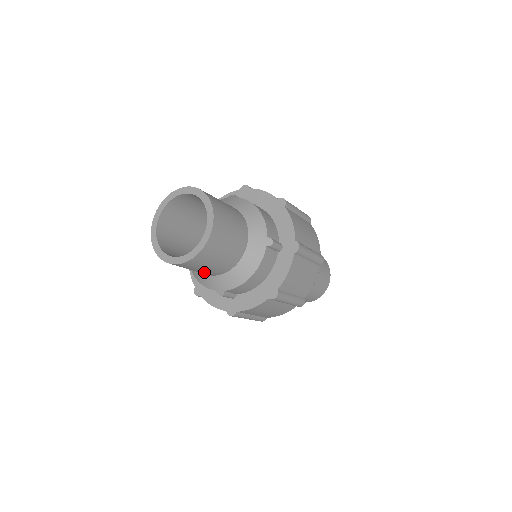
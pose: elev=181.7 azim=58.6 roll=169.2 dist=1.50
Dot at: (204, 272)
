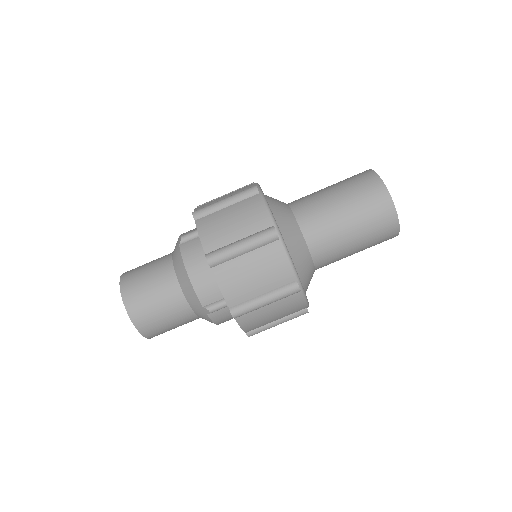
Dot at: occluded
